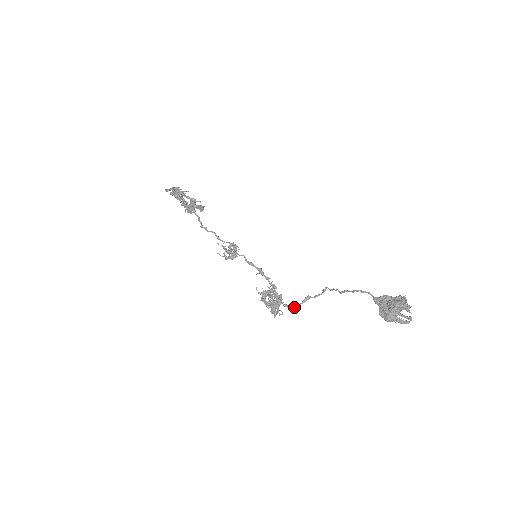
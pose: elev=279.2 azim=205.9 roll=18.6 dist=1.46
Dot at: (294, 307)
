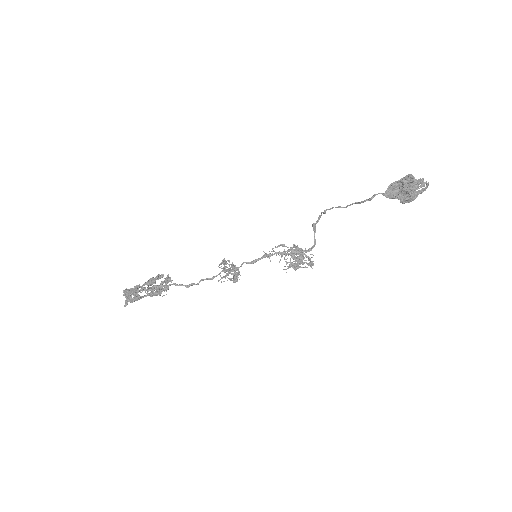
Dot at: (314, 242)
